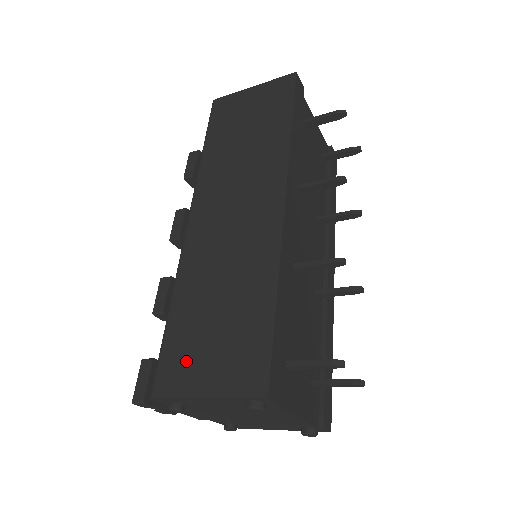
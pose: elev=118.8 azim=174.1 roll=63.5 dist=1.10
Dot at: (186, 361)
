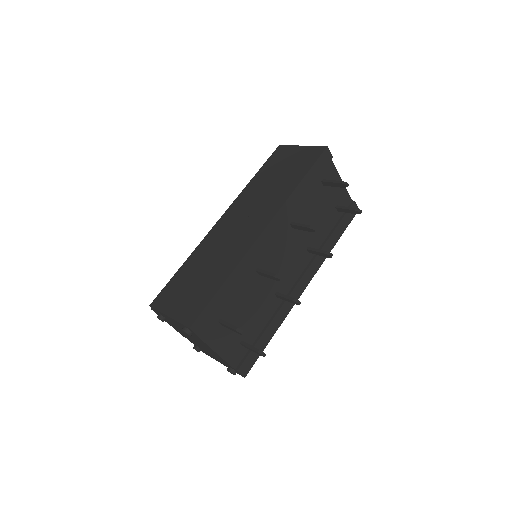
Dot at: (172, 295)
